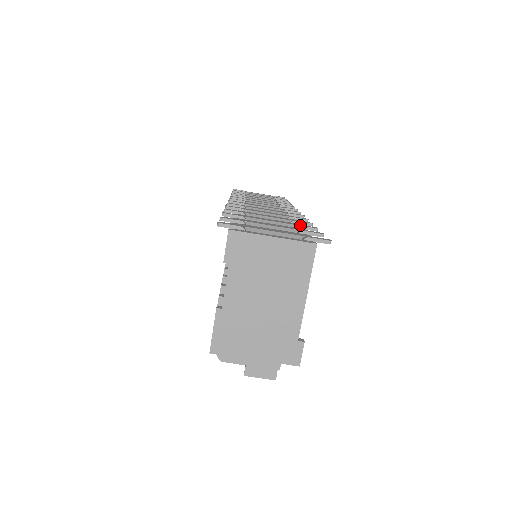
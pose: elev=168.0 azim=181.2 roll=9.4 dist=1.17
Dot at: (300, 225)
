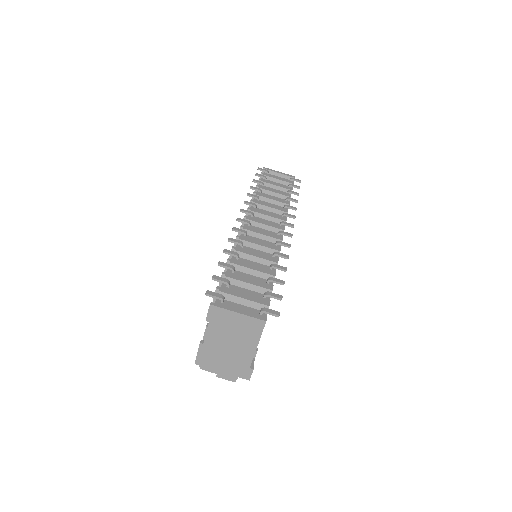
Dot at: (272, 279)
